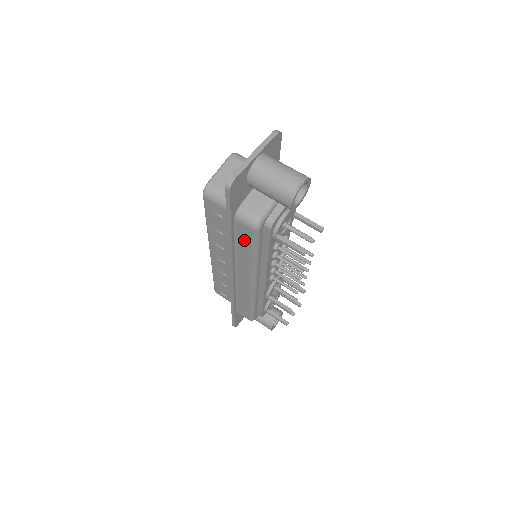
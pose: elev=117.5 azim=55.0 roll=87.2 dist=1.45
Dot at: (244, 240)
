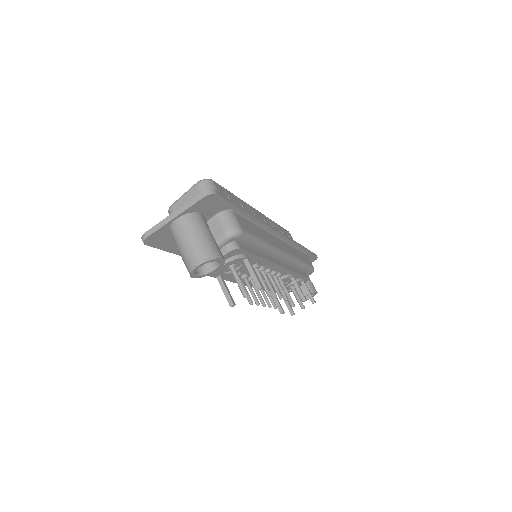
Dot at: occluded
